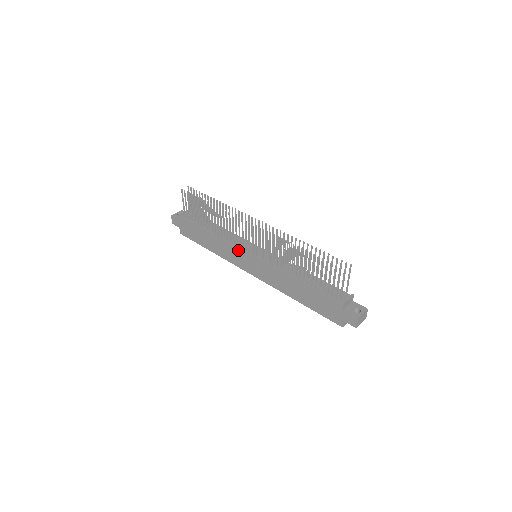
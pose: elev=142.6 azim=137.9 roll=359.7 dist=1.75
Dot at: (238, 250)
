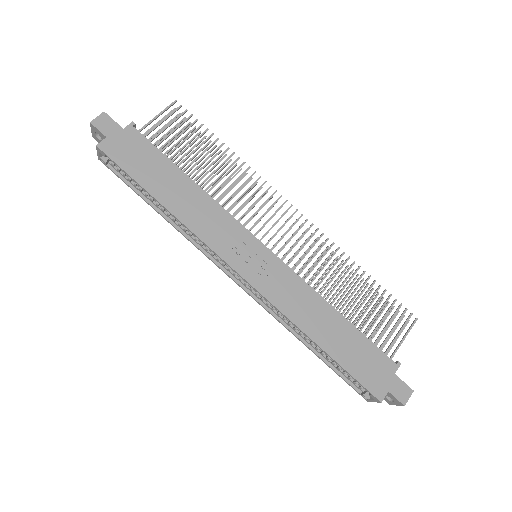
Dot at: (242, 229)
